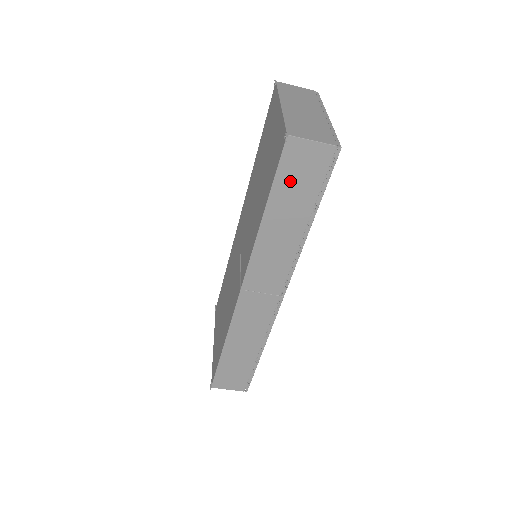
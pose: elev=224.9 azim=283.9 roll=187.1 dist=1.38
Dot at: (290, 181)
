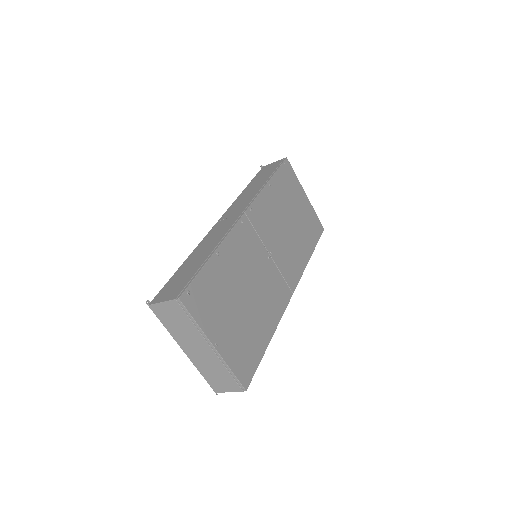
Dot at: occluded
